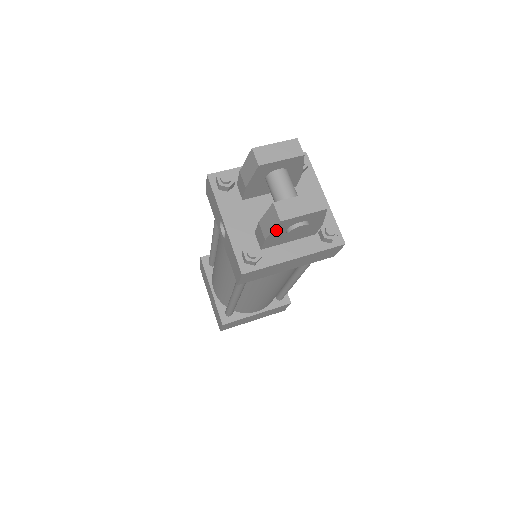
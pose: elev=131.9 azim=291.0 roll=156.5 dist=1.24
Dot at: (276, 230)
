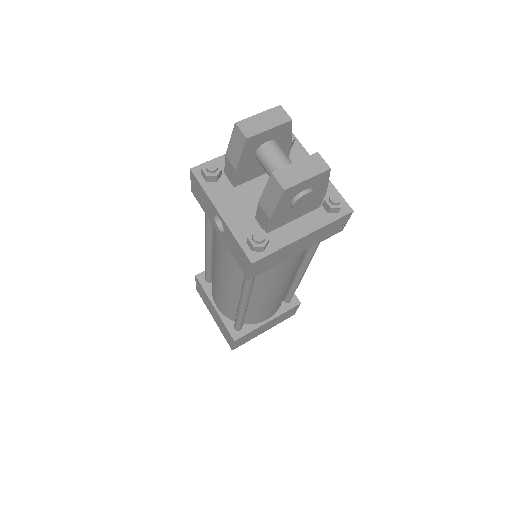
Dot at: (280, 204)
